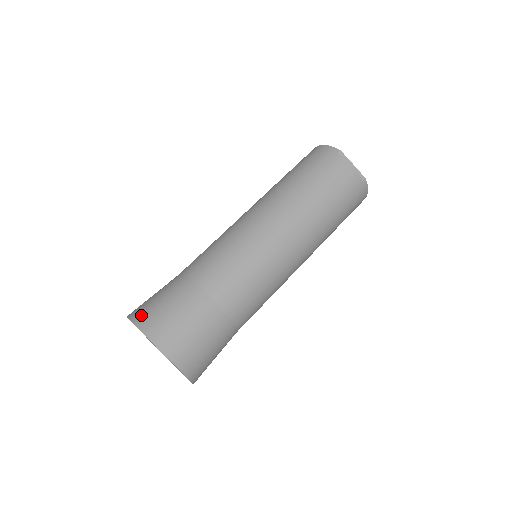
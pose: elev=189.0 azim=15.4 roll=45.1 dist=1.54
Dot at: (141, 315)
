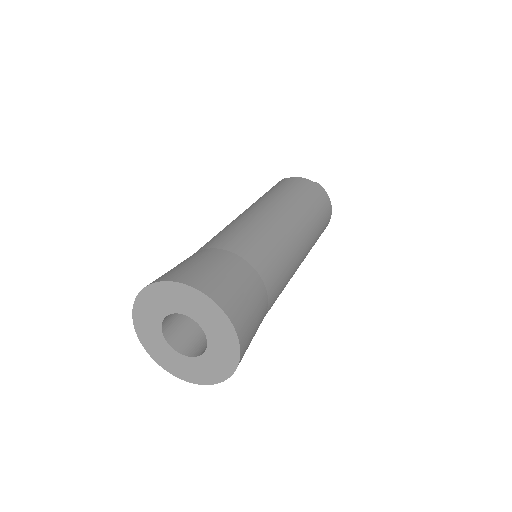
Dot at: occluded
